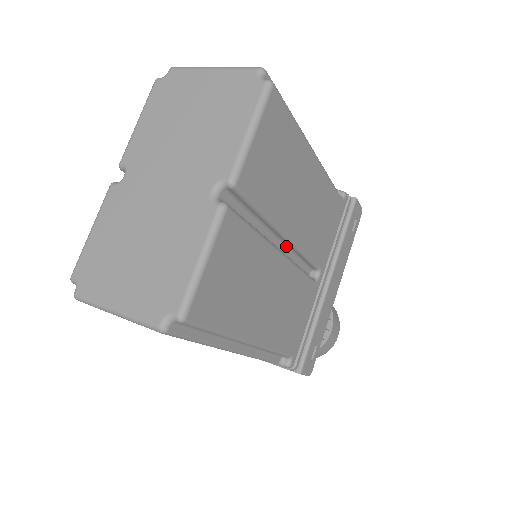
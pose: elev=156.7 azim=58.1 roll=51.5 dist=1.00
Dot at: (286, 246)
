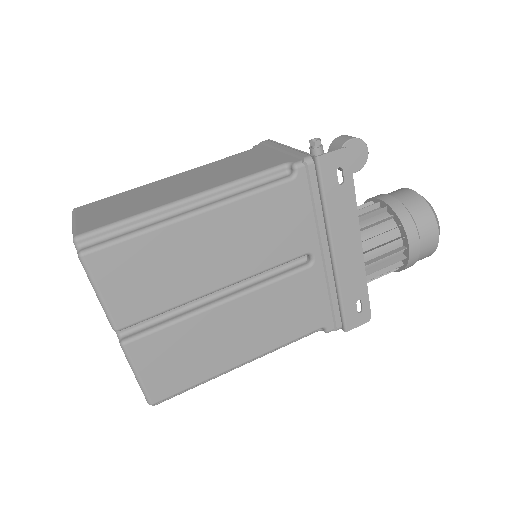
Dot at: occluded
